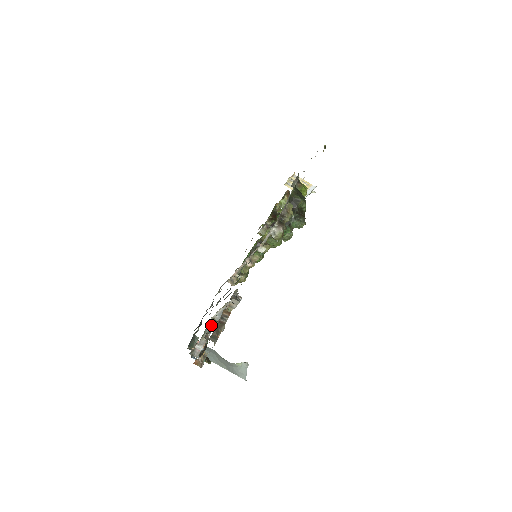
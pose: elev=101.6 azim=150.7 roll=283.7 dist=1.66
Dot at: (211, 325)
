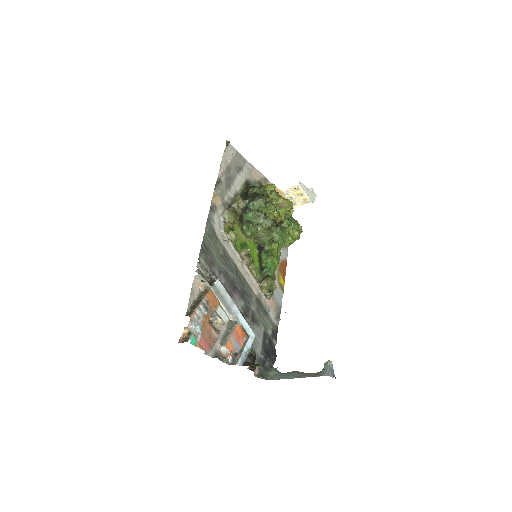
Dot at: (216, 320)
